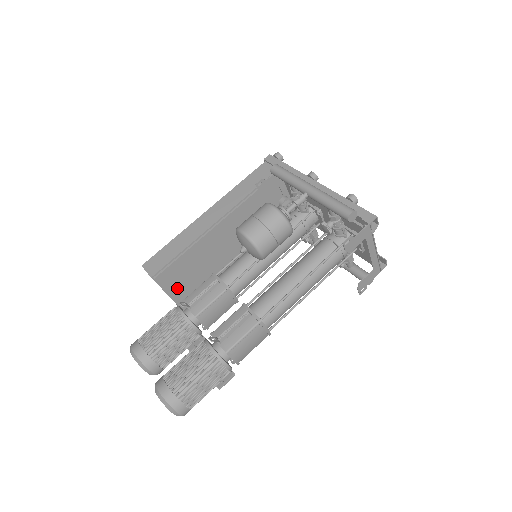
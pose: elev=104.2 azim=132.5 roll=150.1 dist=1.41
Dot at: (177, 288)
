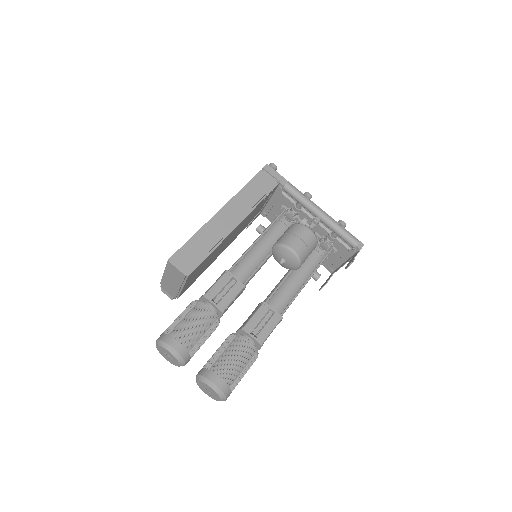
Dot at: (189, 281)
